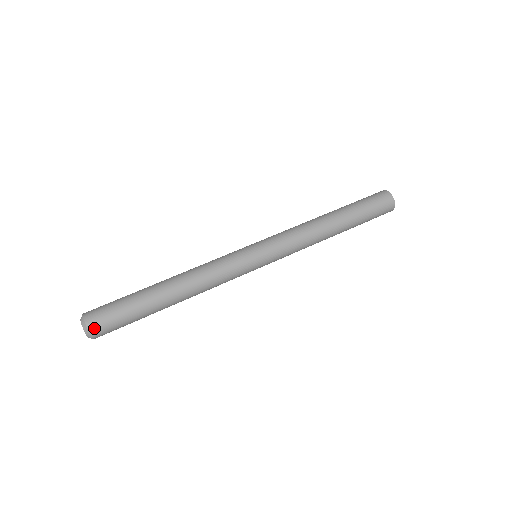
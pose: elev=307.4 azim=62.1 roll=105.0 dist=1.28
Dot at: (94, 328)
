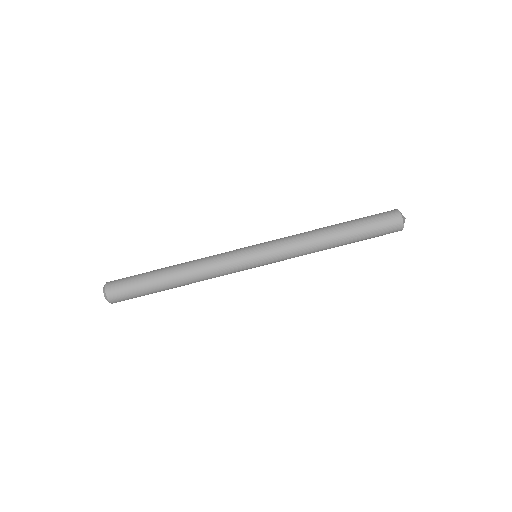
Dot at: (113, 300)
